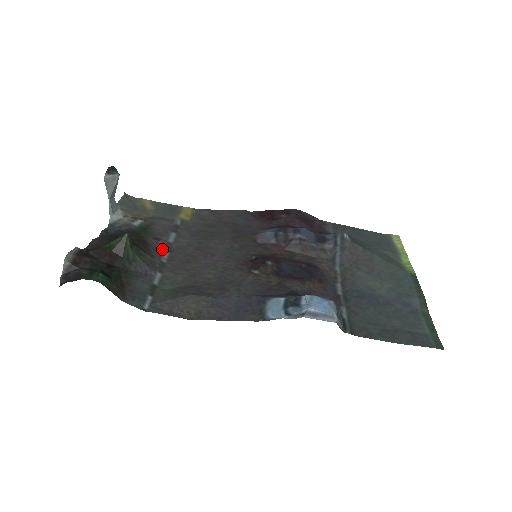
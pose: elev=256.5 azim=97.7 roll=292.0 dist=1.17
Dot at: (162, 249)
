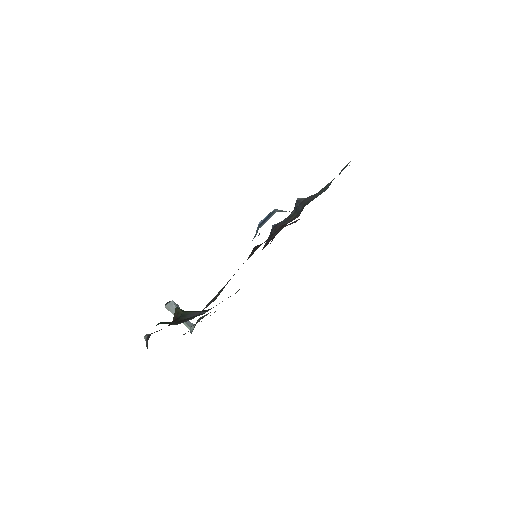
Dot at: occluded
